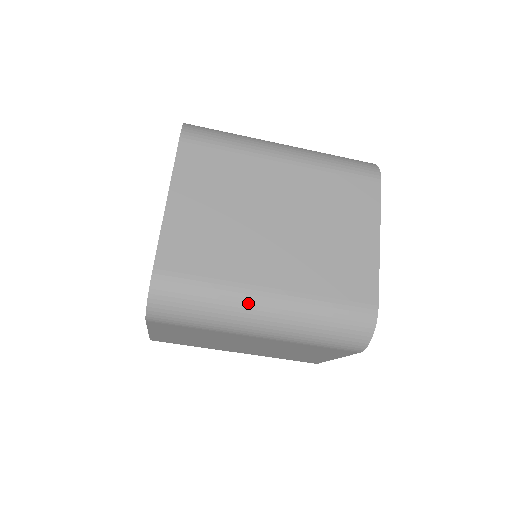
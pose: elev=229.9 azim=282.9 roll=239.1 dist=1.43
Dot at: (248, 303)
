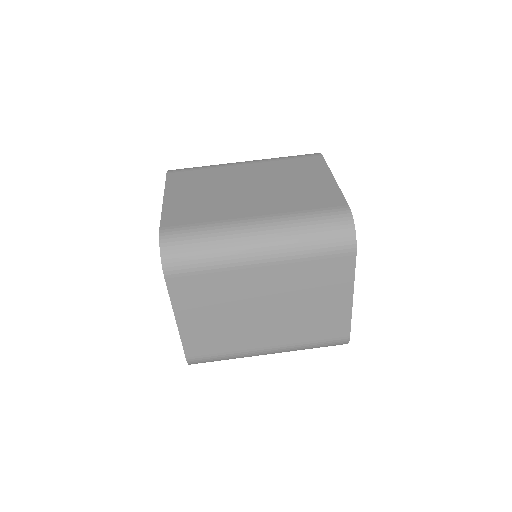
Dot at: (240, 229)
